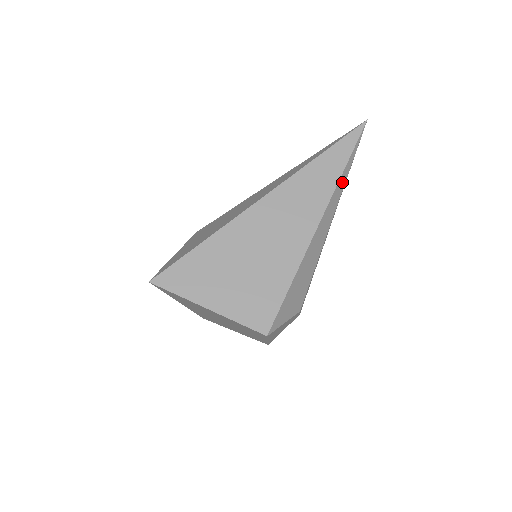
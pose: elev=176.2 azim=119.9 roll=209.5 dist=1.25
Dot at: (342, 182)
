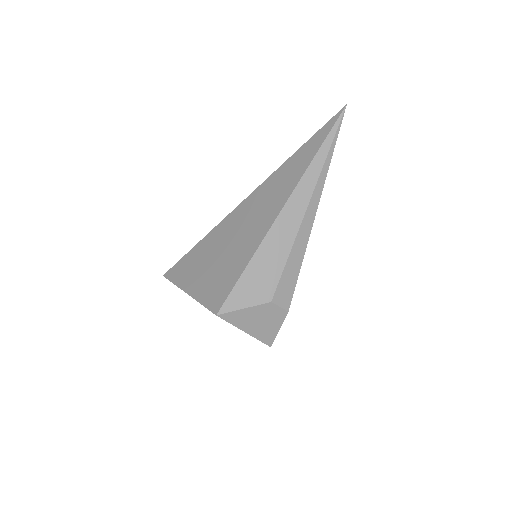
Dot at: (315, 169)
